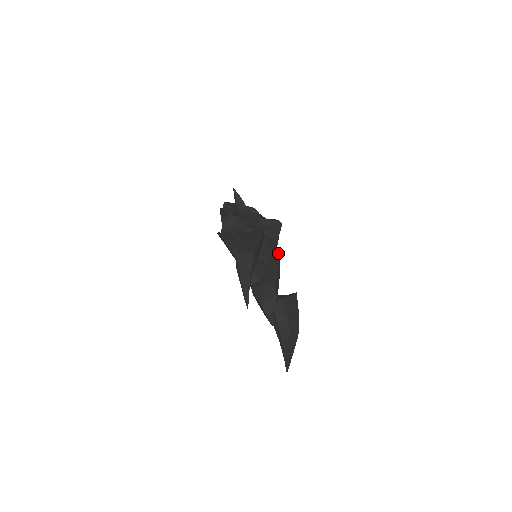
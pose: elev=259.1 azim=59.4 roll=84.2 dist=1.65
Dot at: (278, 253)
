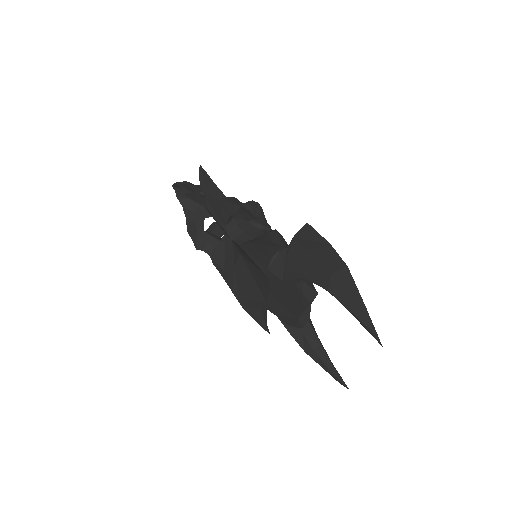
Dot at: occluded
